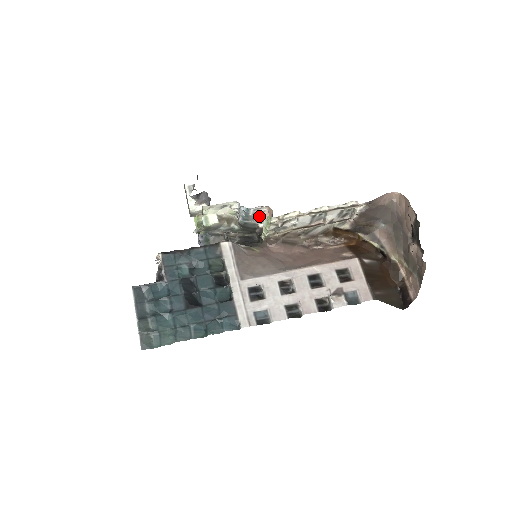
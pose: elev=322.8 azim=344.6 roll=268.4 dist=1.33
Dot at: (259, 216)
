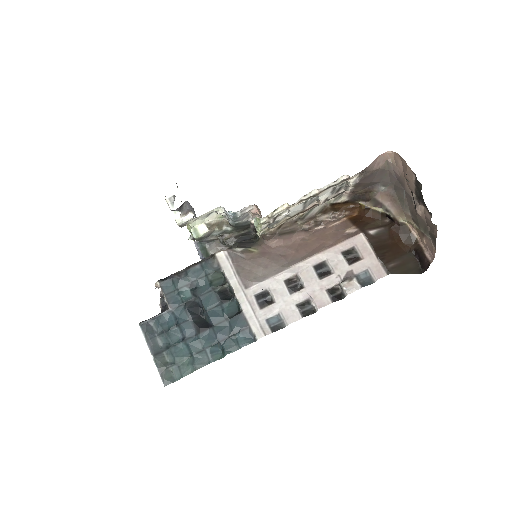
Dot at: (249, 214)
